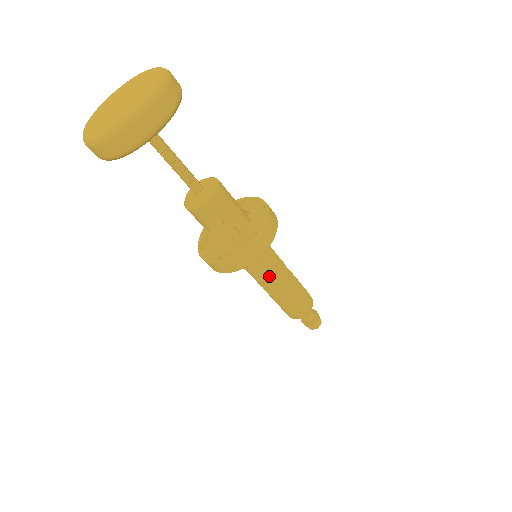
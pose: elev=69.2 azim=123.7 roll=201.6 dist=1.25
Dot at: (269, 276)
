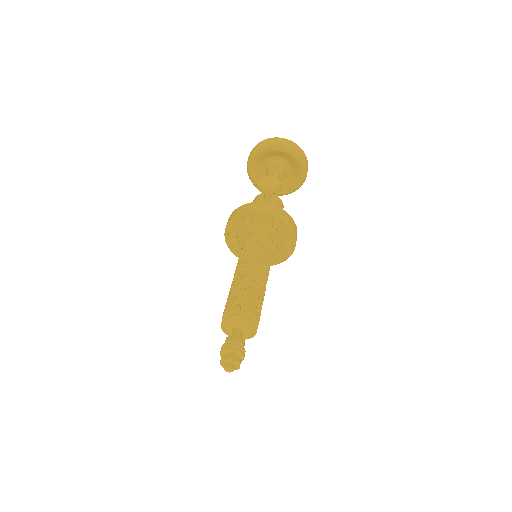
Dot at: (255, 256)
